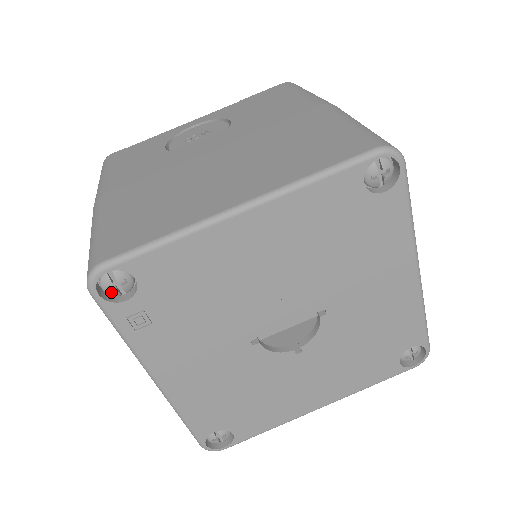
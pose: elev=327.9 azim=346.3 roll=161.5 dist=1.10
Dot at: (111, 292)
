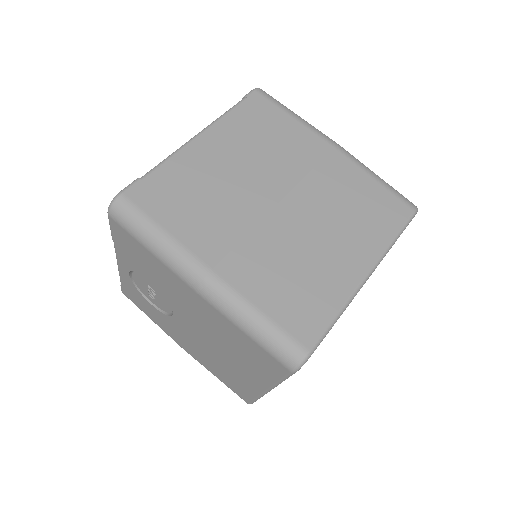
Dot at: occluded
